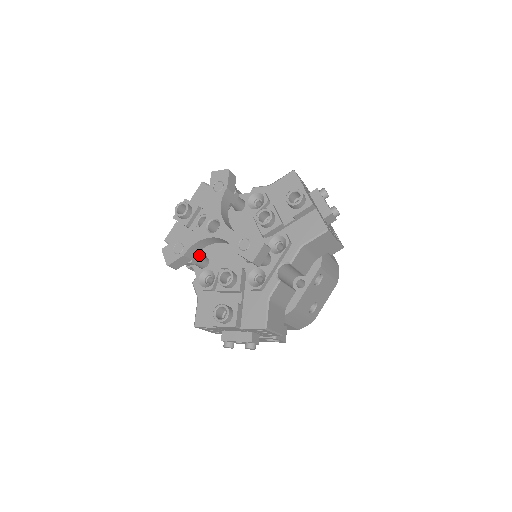
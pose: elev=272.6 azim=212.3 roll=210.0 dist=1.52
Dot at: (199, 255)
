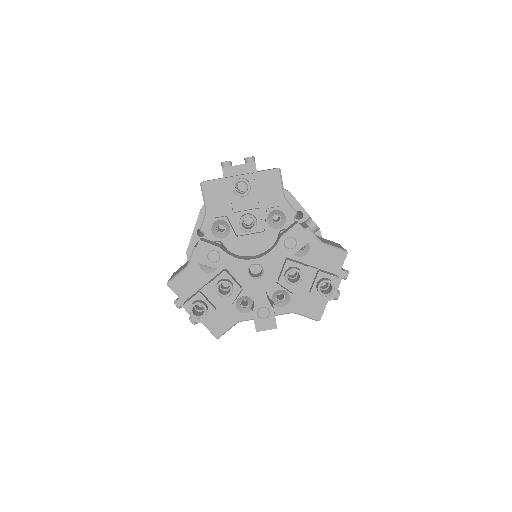
Dot at: occluded
